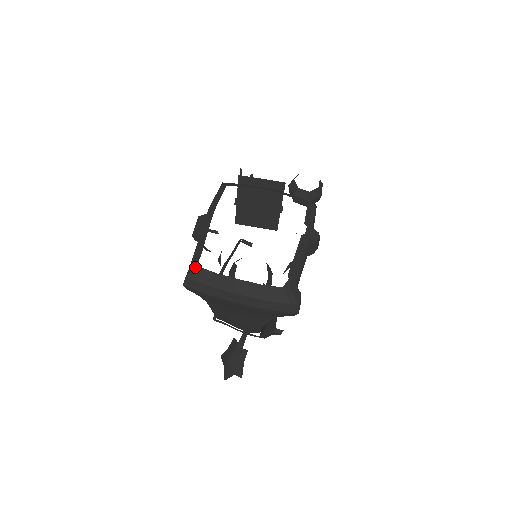
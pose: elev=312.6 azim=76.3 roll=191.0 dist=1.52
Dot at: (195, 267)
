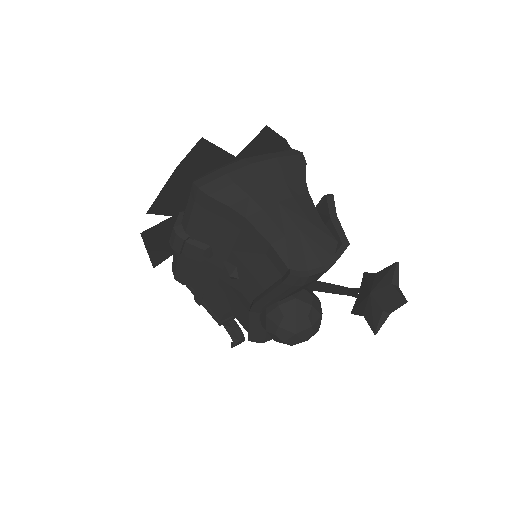
Dot at: occluded
